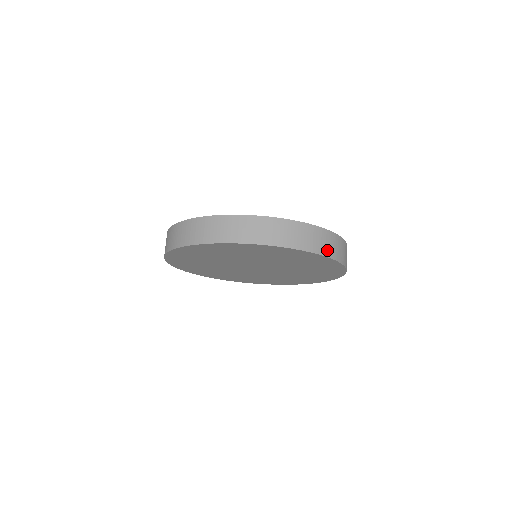
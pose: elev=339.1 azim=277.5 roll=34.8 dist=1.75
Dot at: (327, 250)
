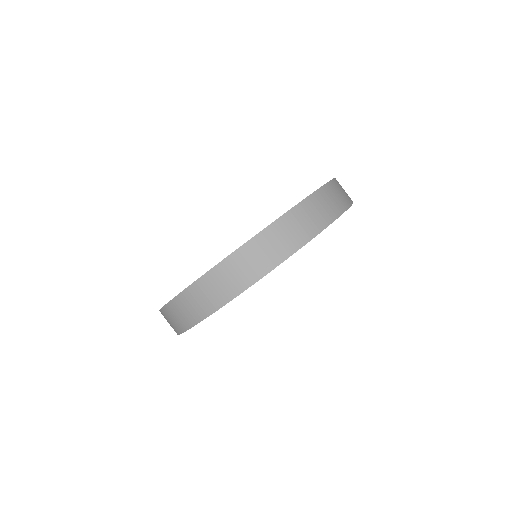
Dot at: (348, 197)
